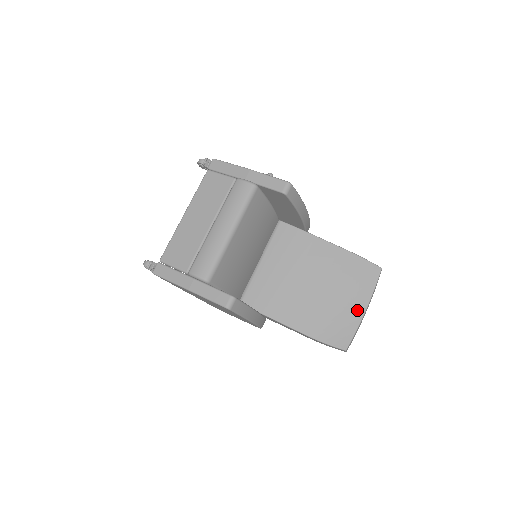
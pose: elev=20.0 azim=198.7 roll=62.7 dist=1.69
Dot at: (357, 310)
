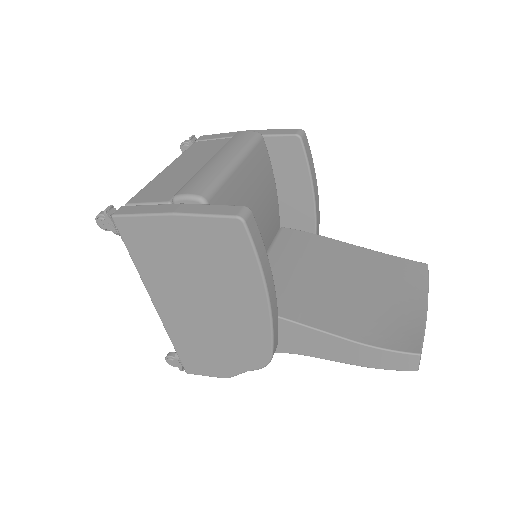
Dot at: (415, 308)
